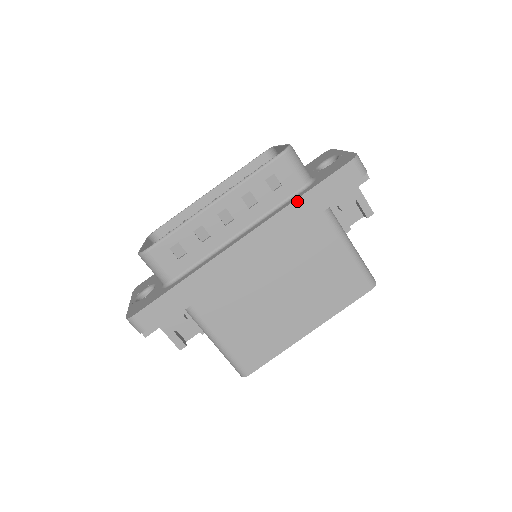
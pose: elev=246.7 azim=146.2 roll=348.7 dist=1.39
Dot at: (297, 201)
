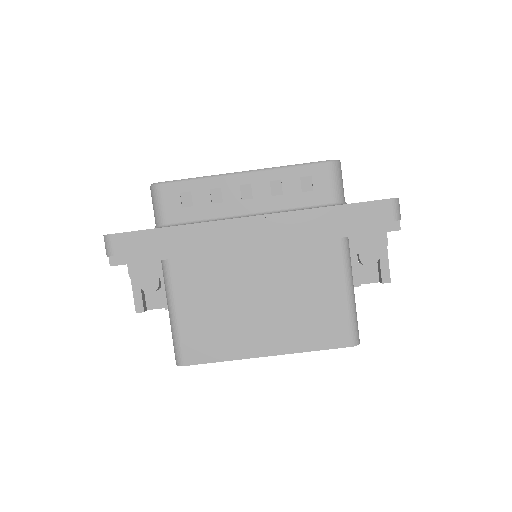
Dot at: (320, 209)
